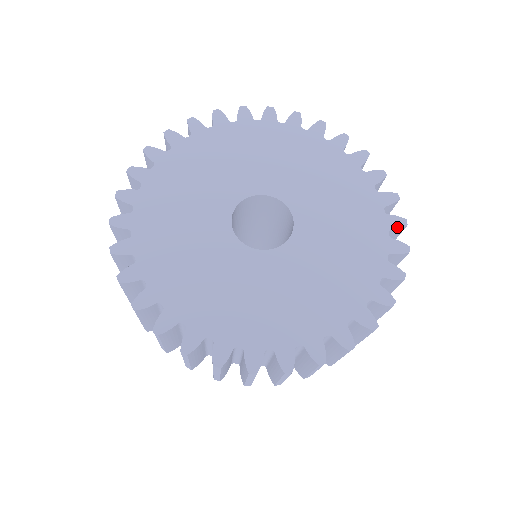
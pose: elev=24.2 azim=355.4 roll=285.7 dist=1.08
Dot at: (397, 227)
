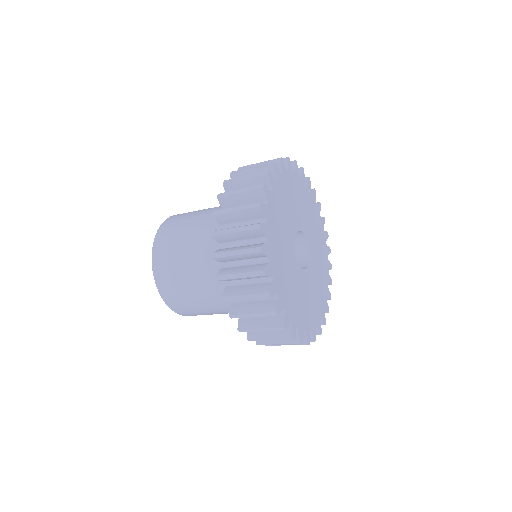
Dot at: occluded
